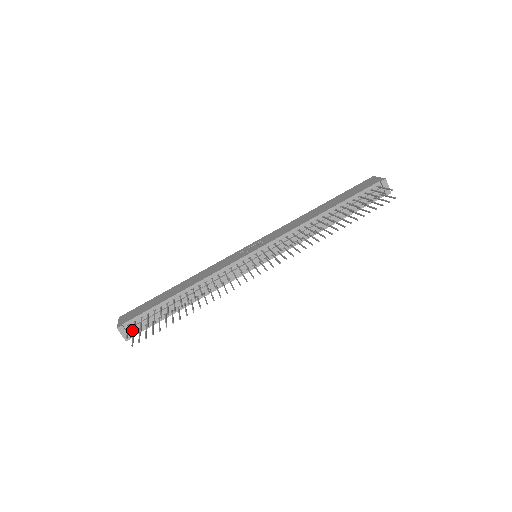
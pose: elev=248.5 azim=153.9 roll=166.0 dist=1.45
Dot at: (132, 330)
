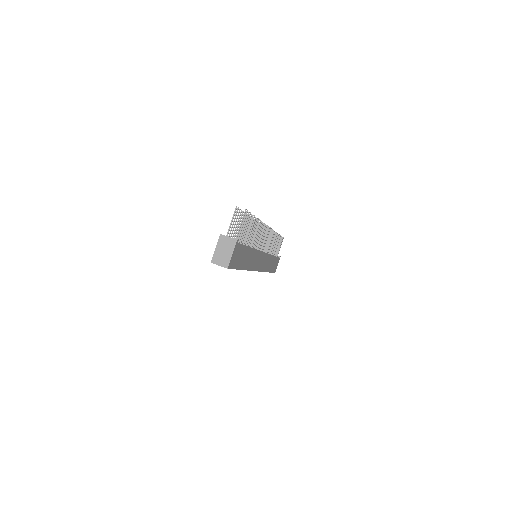
Dot at: occluded
